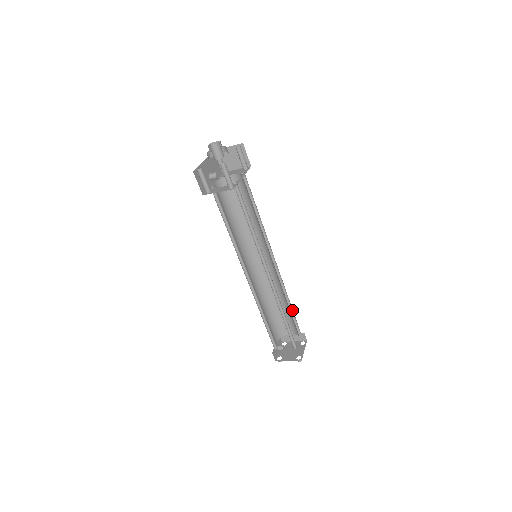
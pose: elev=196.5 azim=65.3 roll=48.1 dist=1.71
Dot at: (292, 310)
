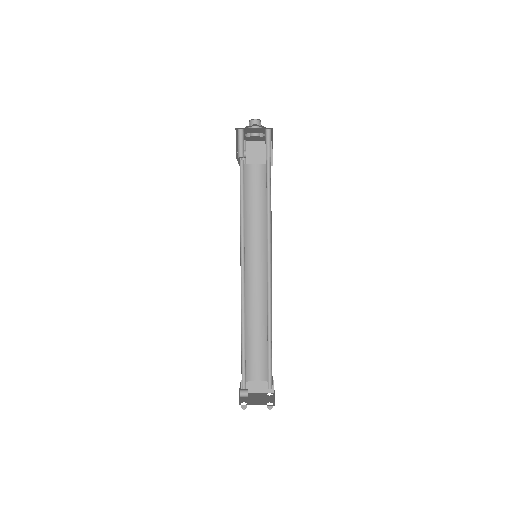
Dot at: occluded
